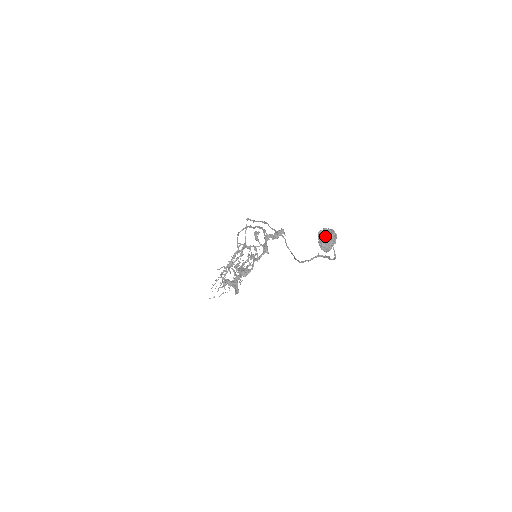
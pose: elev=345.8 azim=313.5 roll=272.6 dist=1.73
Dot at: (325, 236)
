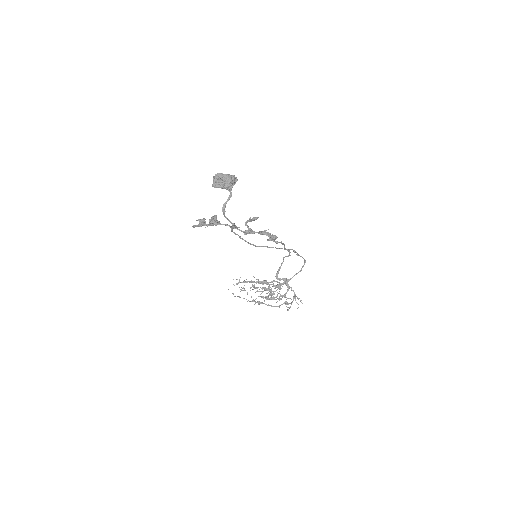
Dot at: (224, 174)
